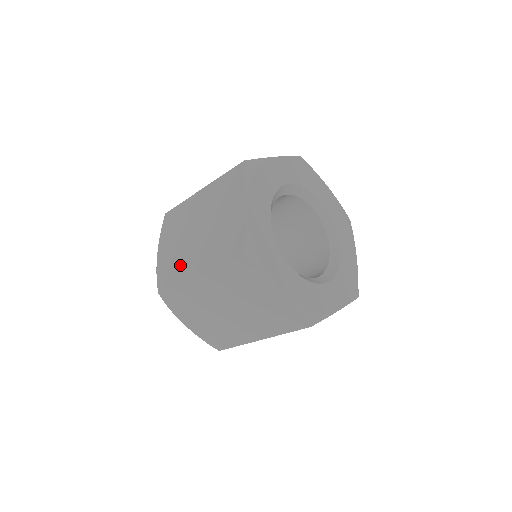
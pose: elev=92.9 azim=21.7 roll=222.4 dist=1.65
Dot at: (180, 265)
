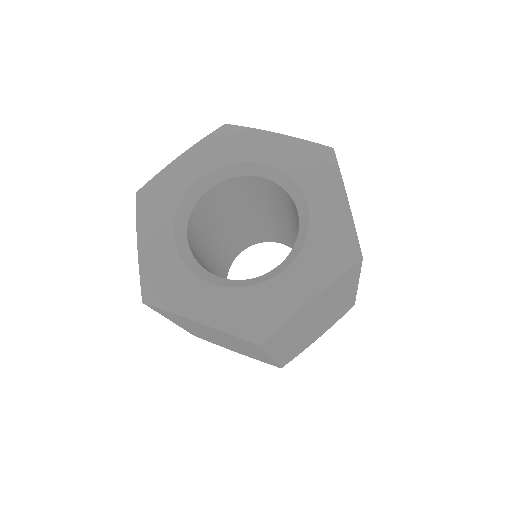
Dot at: occluded
